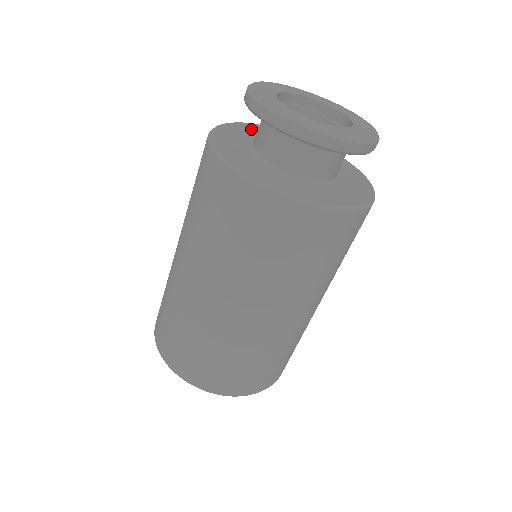
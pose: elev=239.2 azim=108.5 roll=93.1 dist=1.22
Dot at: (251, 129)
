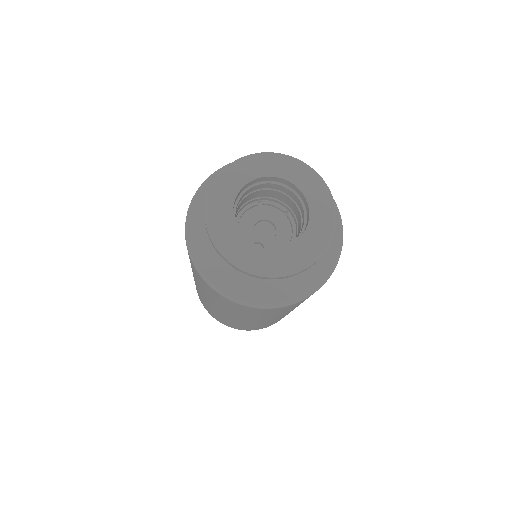
Dot at: occluded
